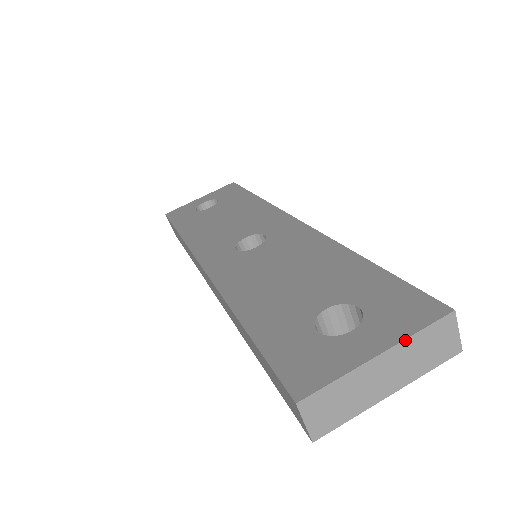
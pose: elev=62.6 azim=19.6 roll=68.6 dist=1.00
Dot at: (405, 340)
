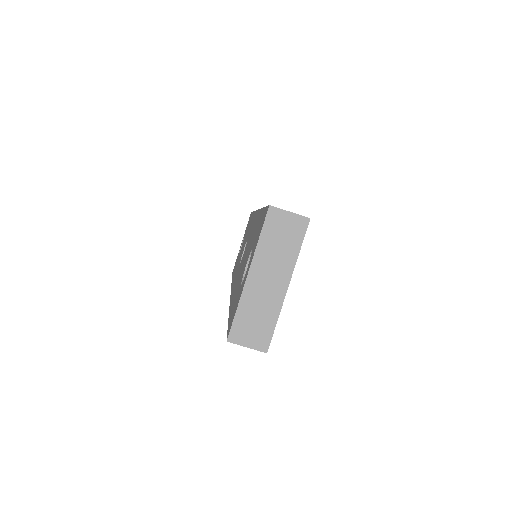
Dot at: (256, 251)
